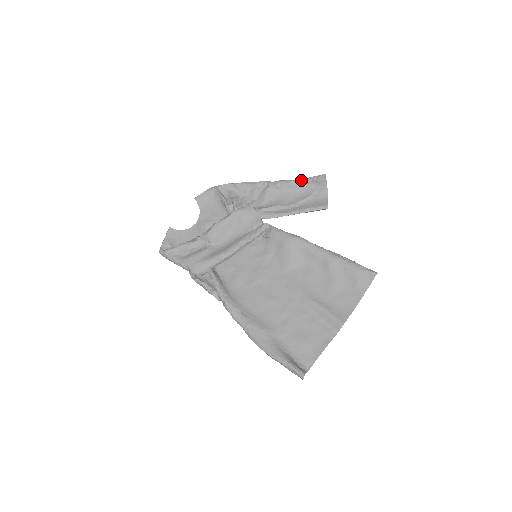
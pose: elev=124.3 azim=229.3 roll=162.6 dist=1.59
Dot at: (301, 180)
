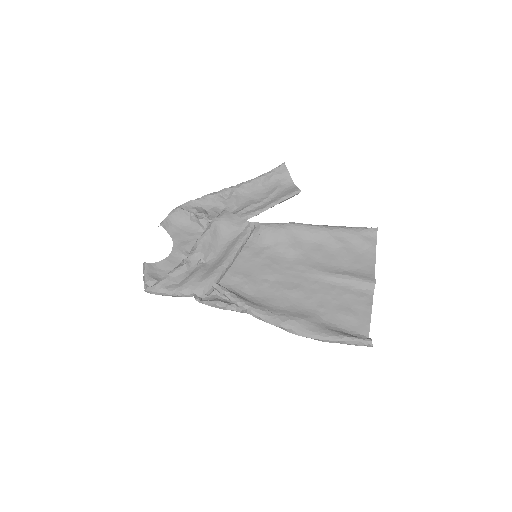
Dot at: (263, 176)
